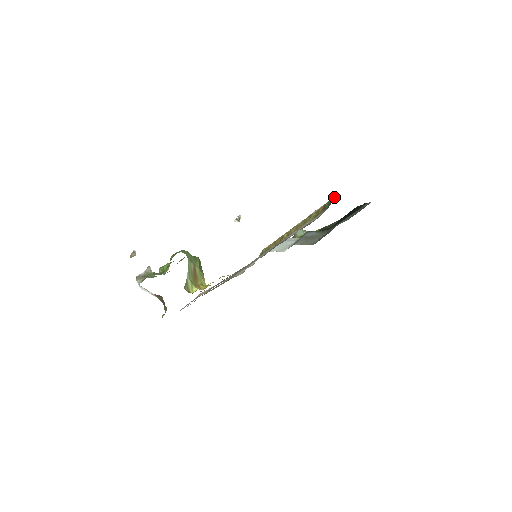
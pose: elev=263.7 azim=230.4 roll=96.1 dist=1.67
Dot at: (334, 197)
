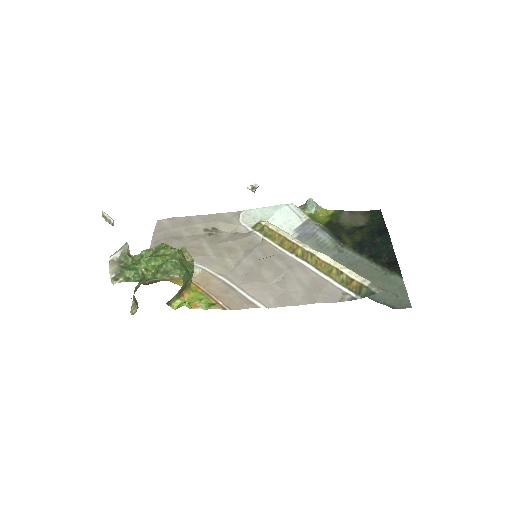
Dot at: (377, 291)
